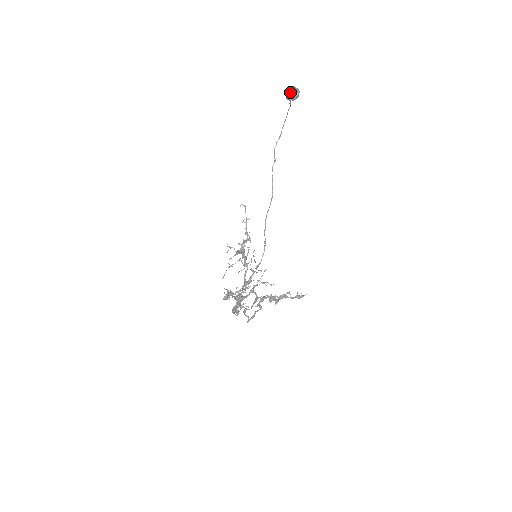
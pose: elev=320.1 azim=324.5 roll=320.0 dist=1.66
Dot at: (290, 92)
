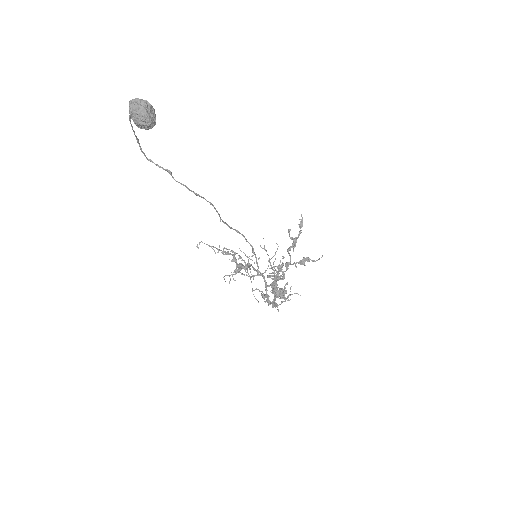
Dot at: (147, 123)
